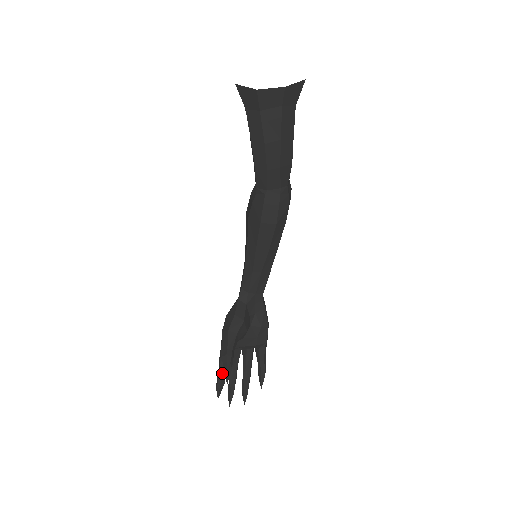
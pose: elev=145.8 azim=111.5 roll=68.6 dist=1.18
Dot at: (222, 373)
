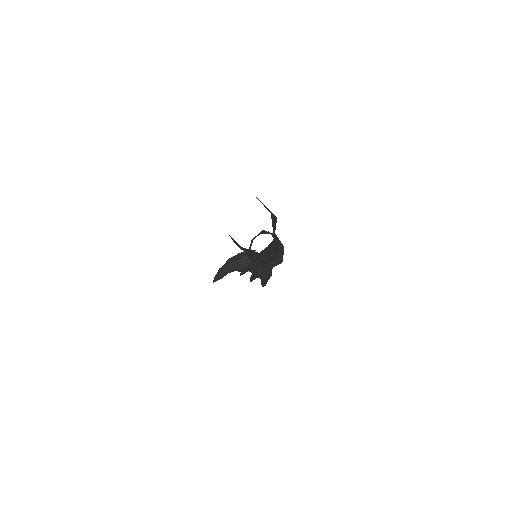
Dot at: occluded
